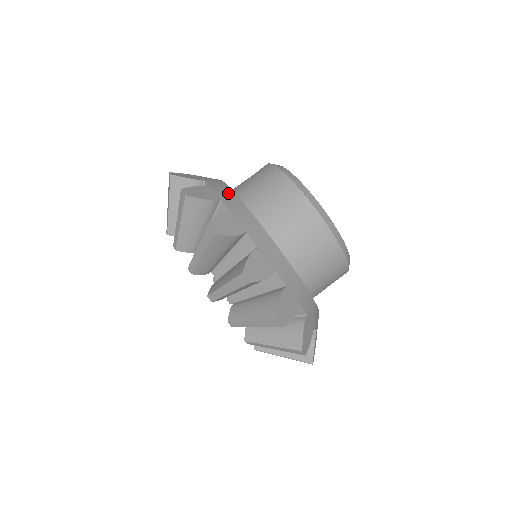
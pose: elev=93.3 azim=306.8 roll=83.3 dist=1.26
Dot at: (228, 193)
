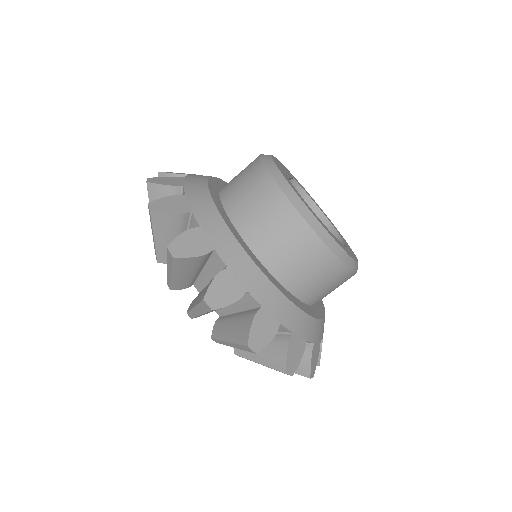
Dot at: (203, 200)
